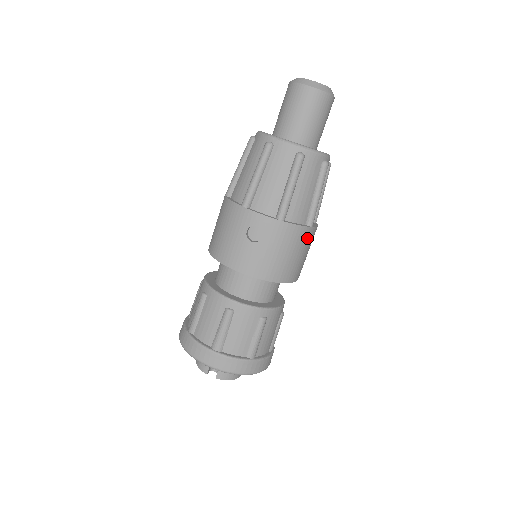
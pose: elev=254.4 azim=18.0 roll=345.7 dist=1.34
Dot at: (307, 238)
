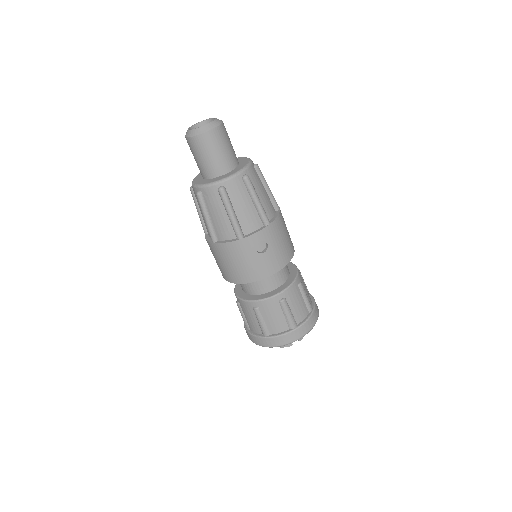
Dot at: (282, 217)
